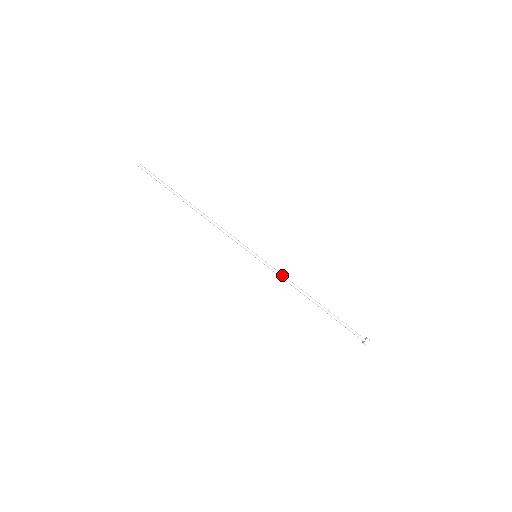
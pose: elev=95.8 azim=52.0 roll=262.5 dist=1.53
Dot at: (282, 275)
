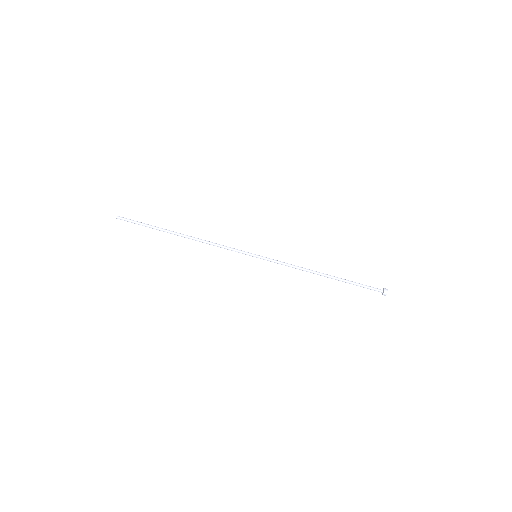
Dot at: (286, 264)
